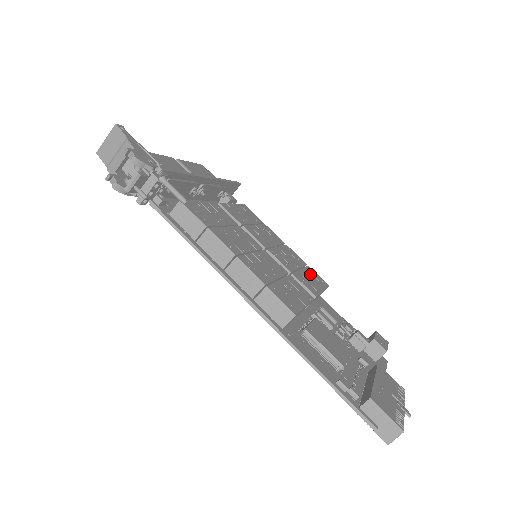
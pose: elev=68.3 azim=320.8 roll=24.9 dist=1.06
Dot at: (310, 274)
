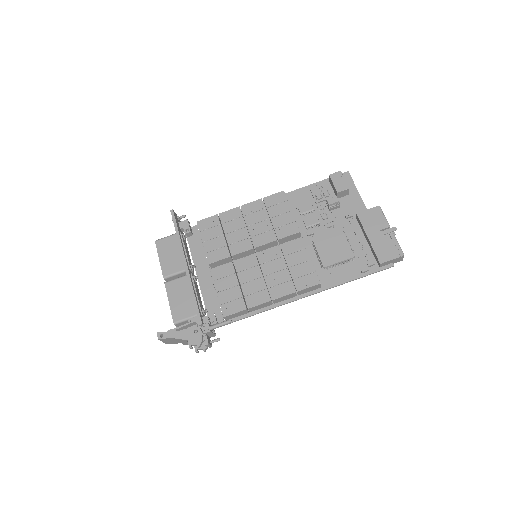
Dot at: (274, 209)
